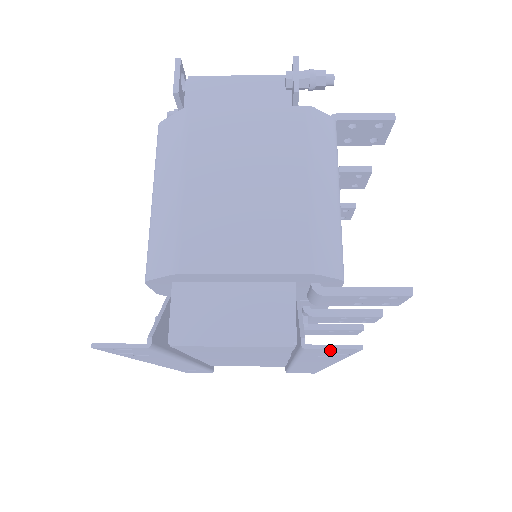
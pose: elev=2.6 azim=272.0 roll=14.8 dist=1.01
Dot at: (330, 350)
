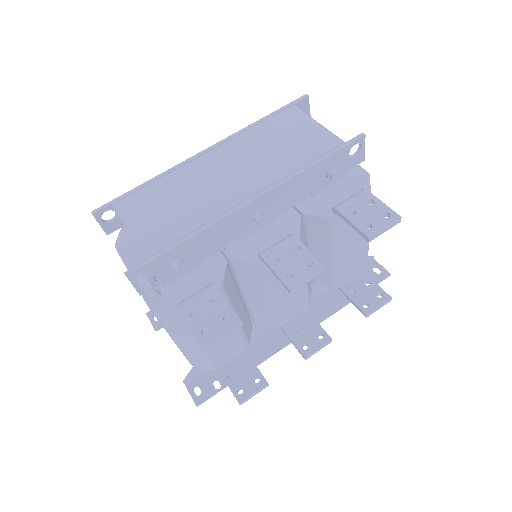
Dot at: (200, 389)
